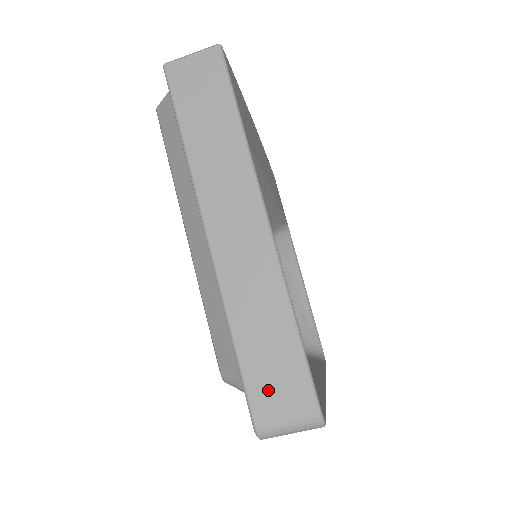
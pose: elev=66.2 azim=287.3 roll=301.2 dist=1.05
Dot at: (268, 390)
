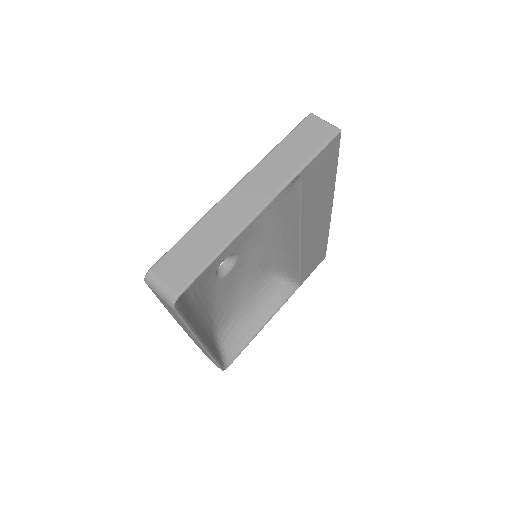
Dot at: (173, 264)
